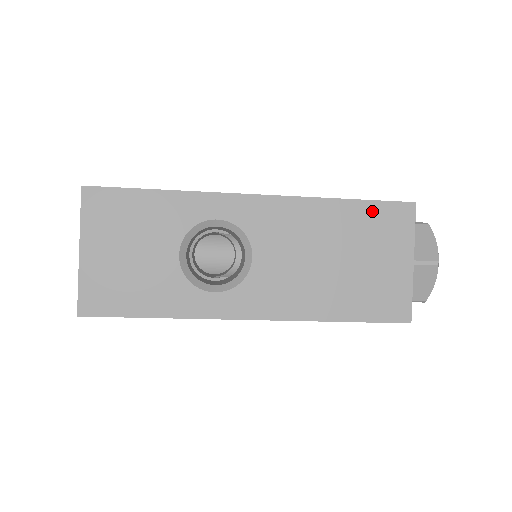
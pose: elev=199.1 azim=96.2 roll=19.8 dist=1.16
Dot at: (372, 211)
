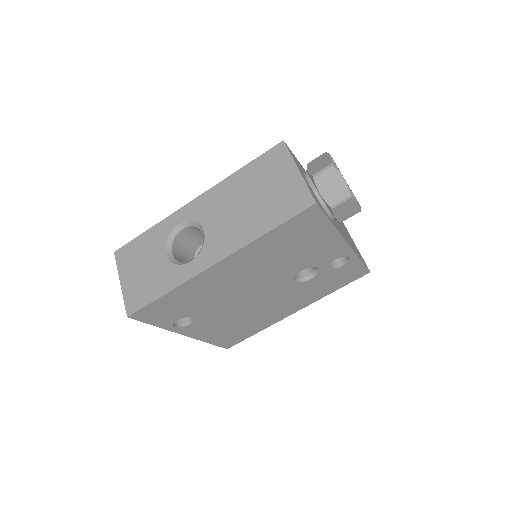
Dot at: (259, 163)
